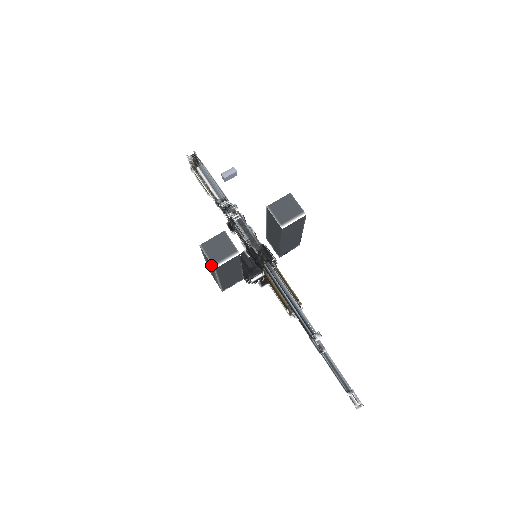
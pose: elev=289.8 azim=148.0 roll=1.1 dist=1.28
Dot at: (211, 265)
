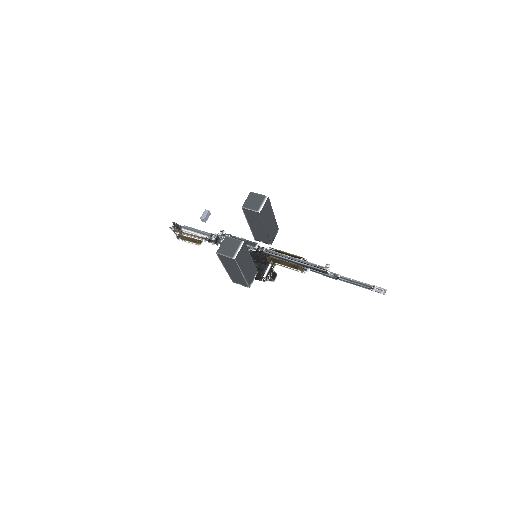
Dot at: (231, 260)
